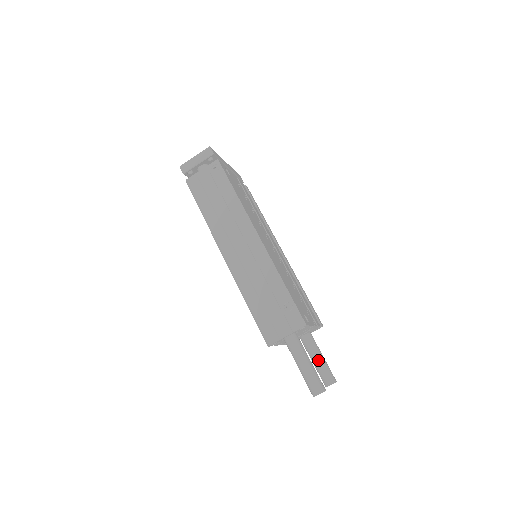
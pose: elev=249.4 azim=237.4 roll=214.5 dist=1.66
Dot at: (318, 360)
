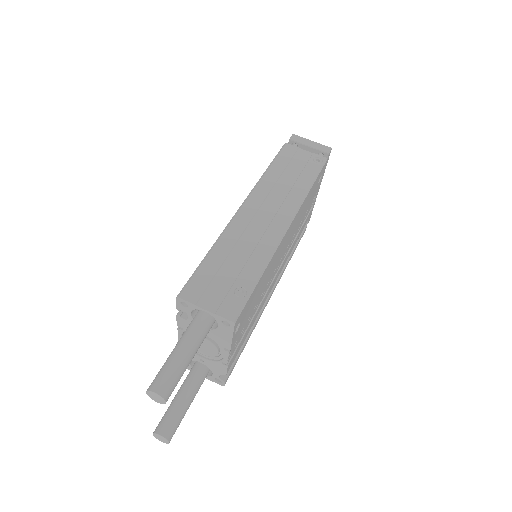
Dot at: (183, 399)
